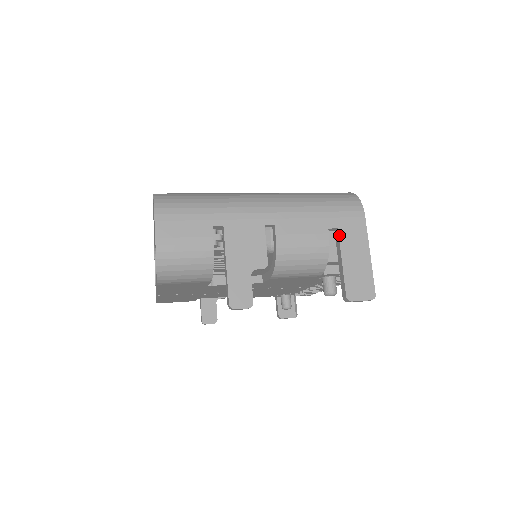
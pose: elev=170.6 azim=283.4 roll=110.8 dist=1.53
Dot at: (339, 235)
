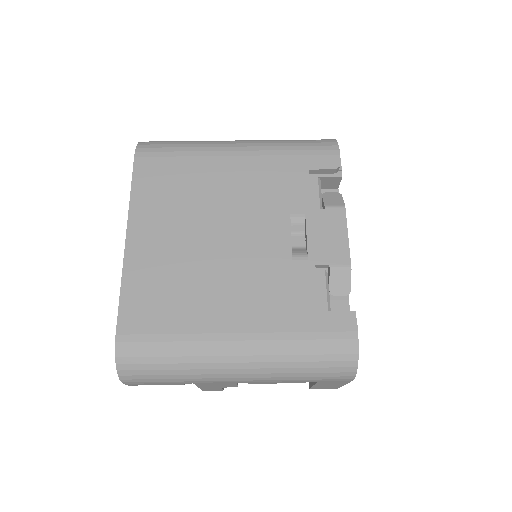
Dot at: (317, 383)
